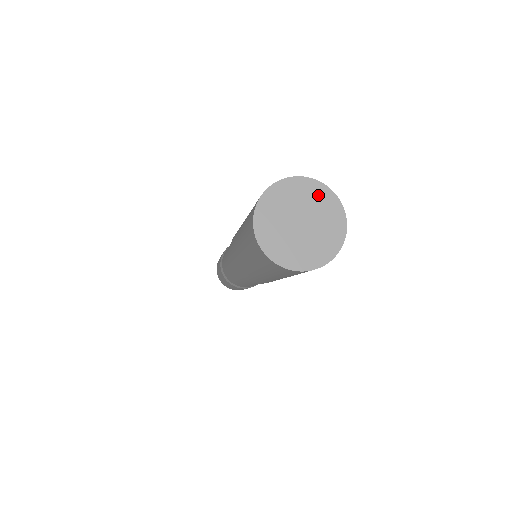
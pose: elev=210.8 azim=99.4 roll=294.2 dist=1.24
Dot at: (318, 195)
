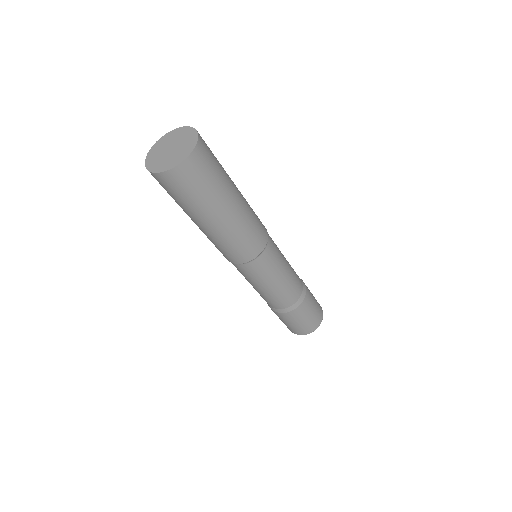
Dot at: (181, 133)
